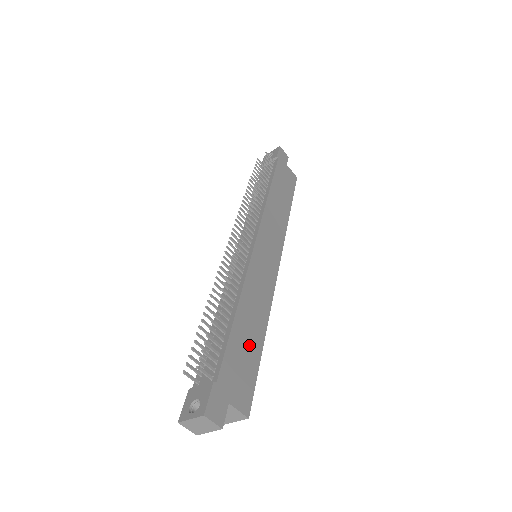
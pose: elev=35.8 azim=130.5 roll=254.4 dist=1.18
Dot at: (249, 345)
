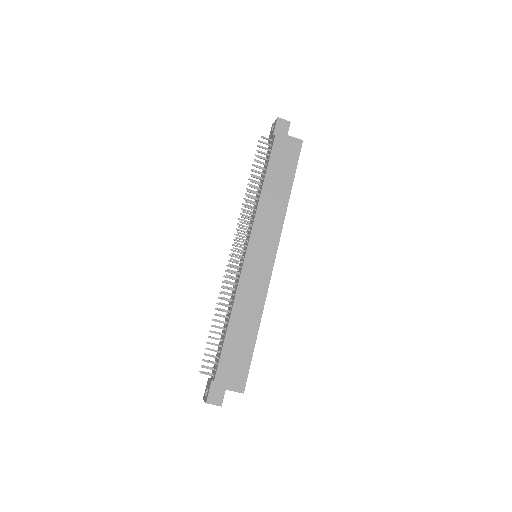
Dot at: (242, 344)
